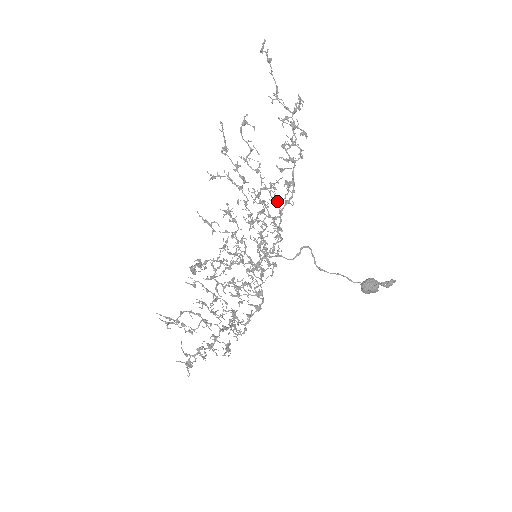
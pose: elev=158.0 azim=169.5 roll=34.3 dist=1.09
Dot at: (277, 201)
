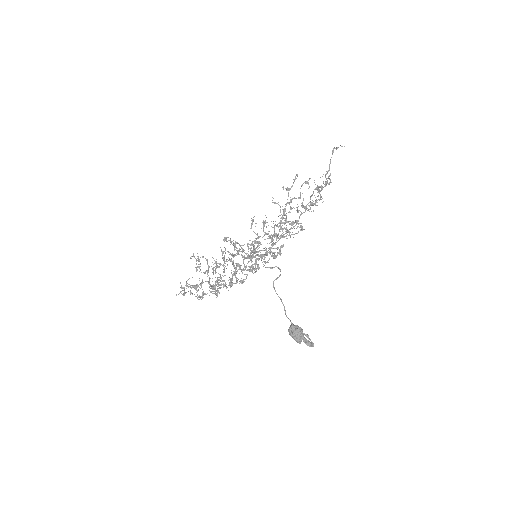
Dot at: (286, 230)
